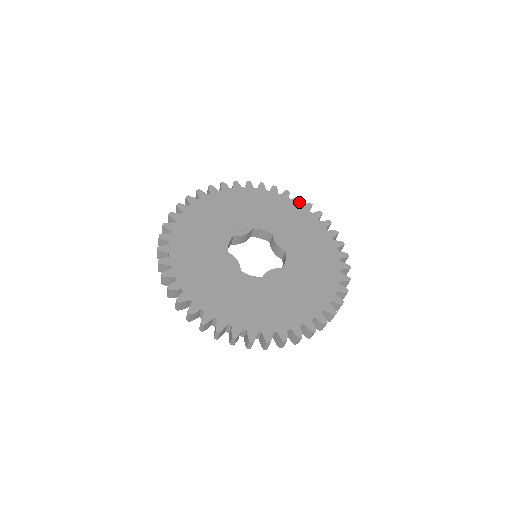
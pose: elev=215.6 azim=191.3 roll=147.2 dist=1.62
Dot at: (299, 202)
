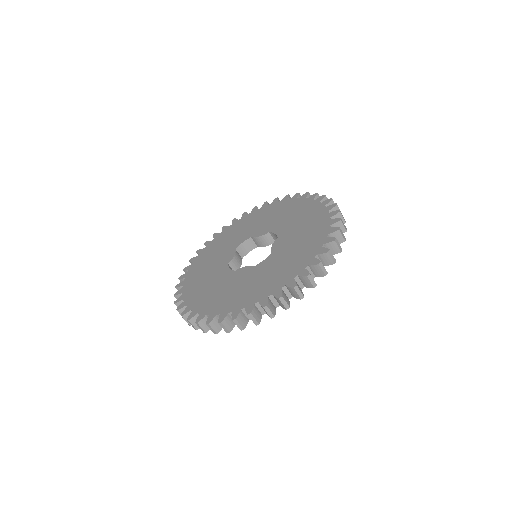
Dot at: (330, 209)
